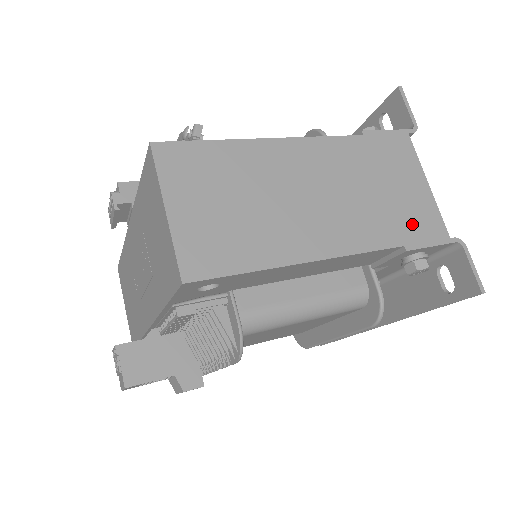
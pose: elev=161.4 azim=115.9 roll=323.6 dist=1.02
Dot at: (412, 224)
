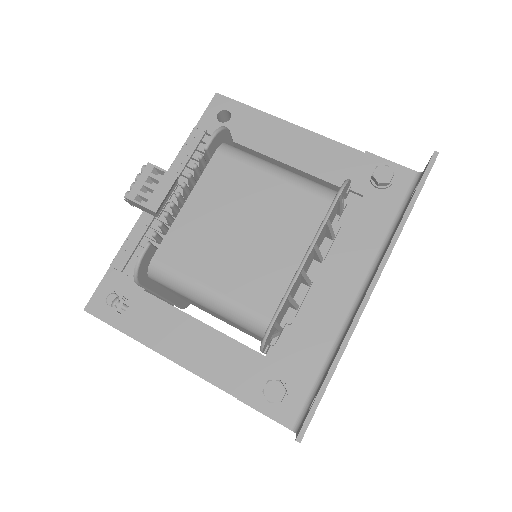
Dot at: occluded
